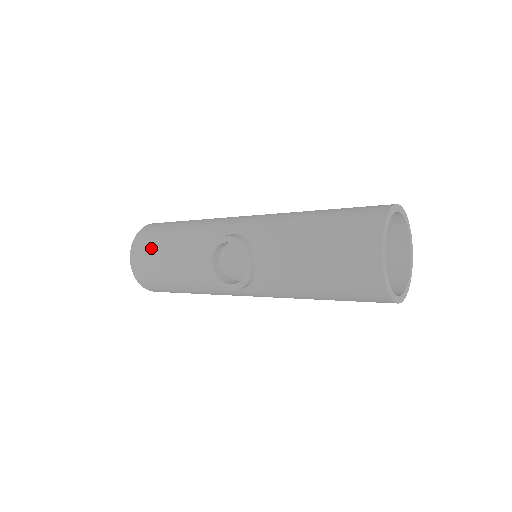
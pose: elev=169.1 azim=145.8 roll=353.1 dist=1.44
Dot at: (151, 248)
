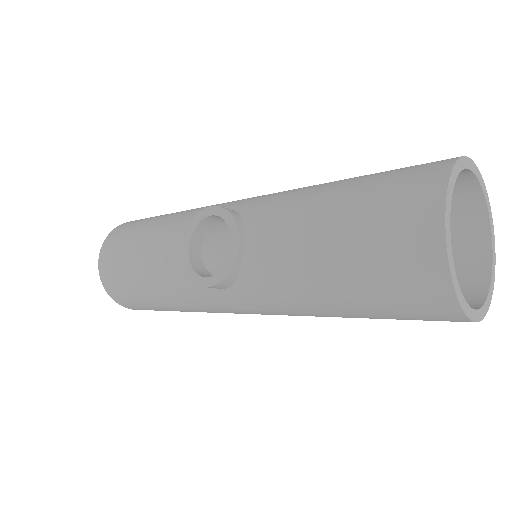
Dot at: (125, 238)
